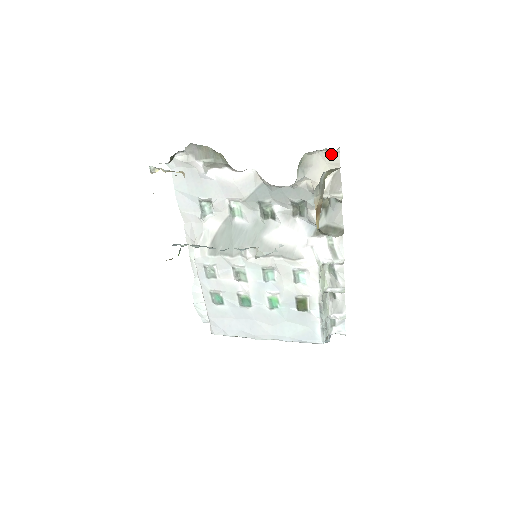
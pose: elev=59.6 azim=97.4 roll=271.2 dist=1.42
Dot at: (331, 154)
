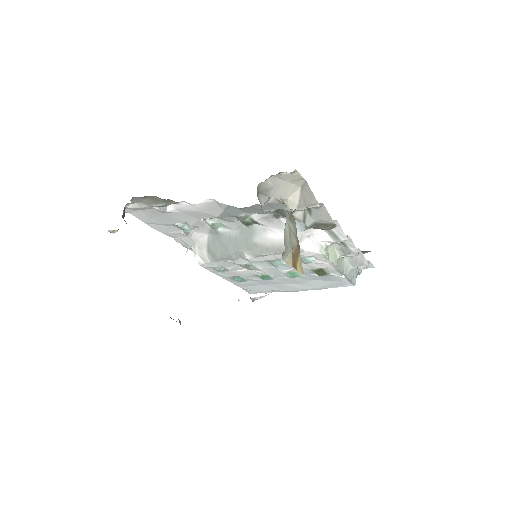
Dot at: (289, 174)
